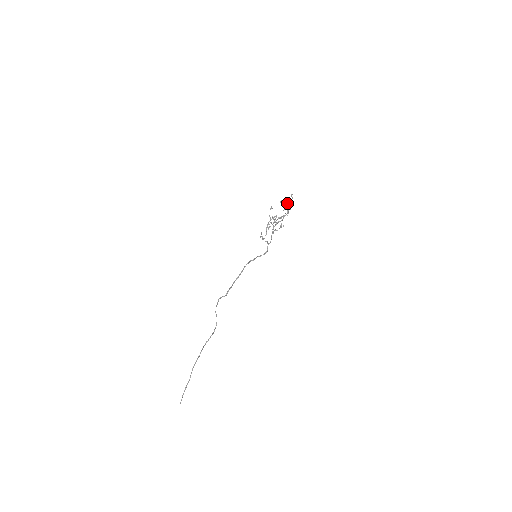
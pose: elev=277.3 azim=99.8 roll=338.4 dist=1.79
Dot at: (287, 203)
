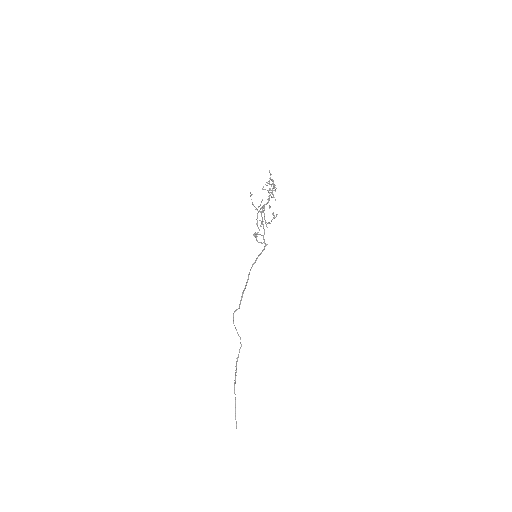
Dot at: occluded
